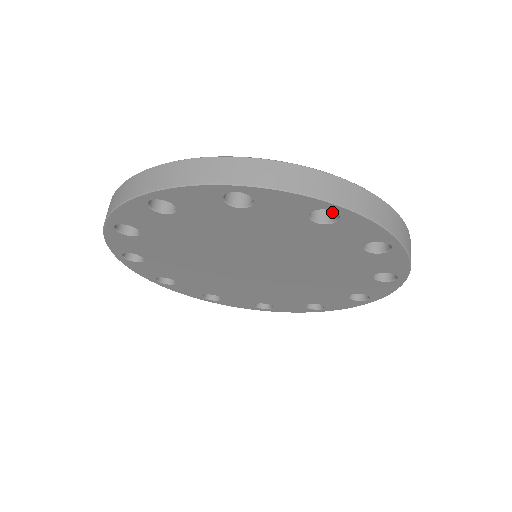
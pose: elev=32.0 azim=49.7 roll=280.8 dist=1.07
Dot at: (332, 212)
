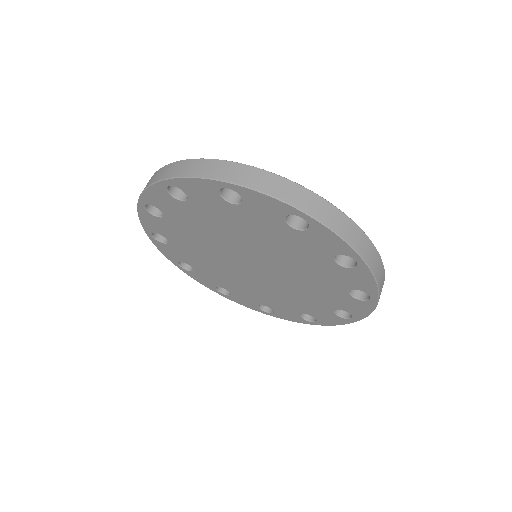
Dot at: occluded
